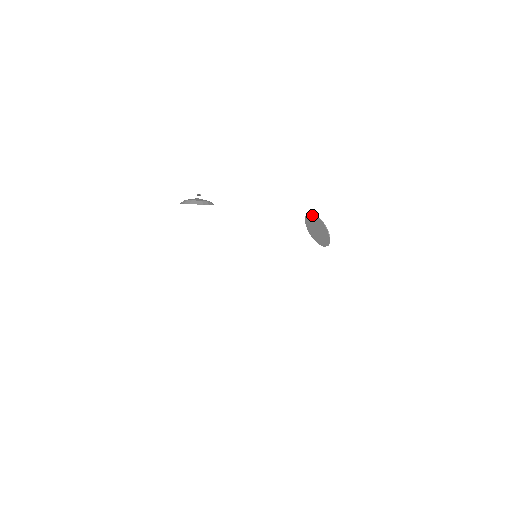
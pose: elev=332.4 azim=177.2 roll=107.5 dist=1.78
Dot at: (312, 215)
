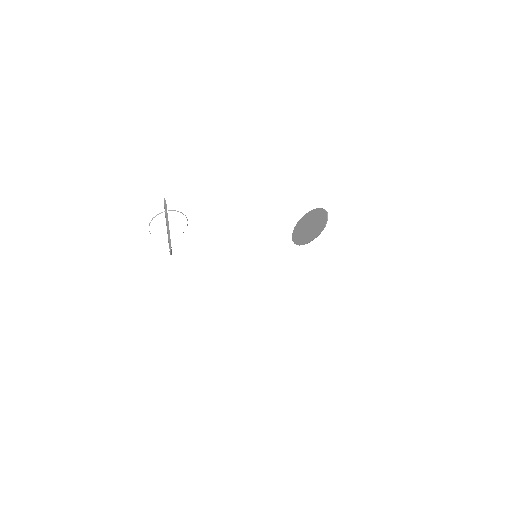
Dot at: (297, 225)
